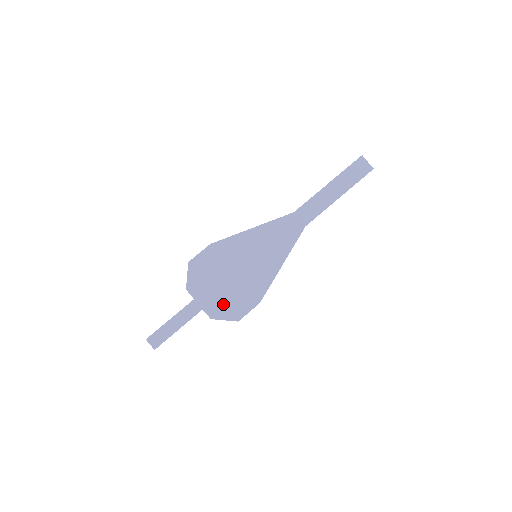
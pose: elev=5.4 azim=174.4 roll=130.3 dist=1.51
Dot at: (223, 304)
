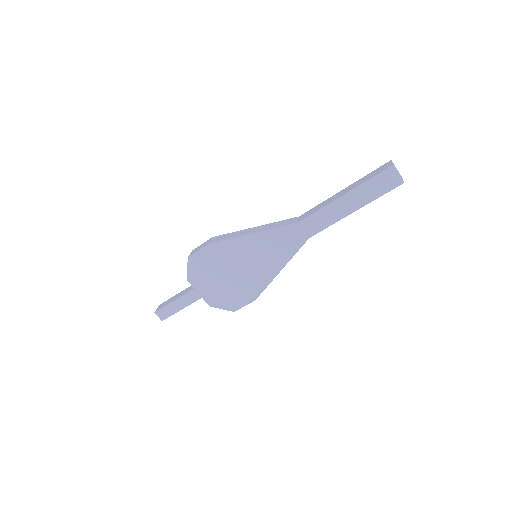
Dot at: (220, 296)
